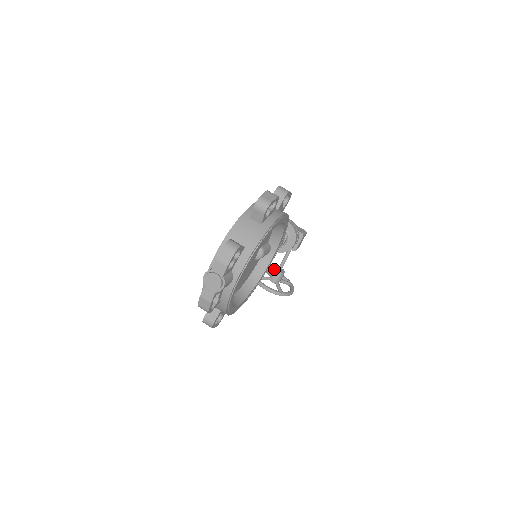
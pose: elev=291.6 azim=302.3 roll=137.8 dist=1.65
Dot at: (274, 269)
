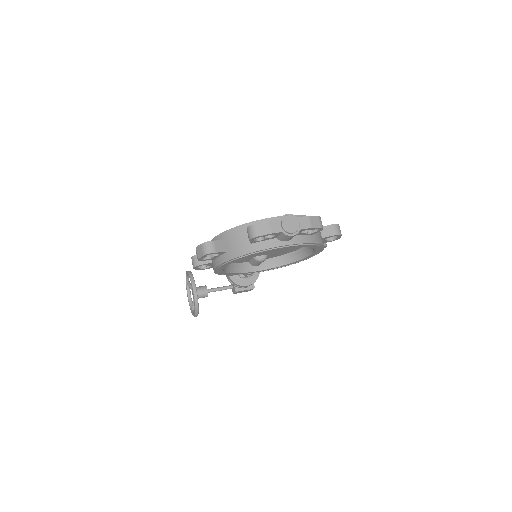
Dot at: (206, 286)
